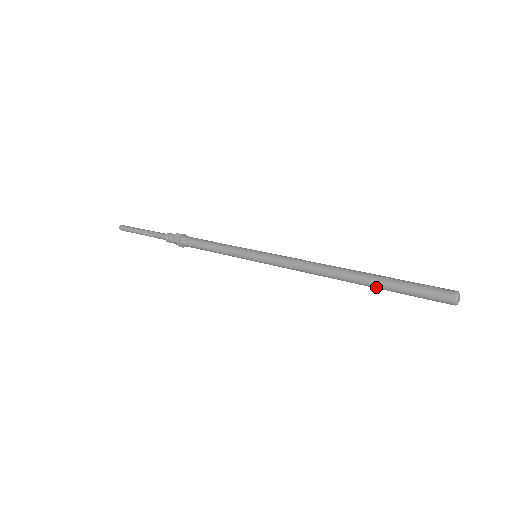
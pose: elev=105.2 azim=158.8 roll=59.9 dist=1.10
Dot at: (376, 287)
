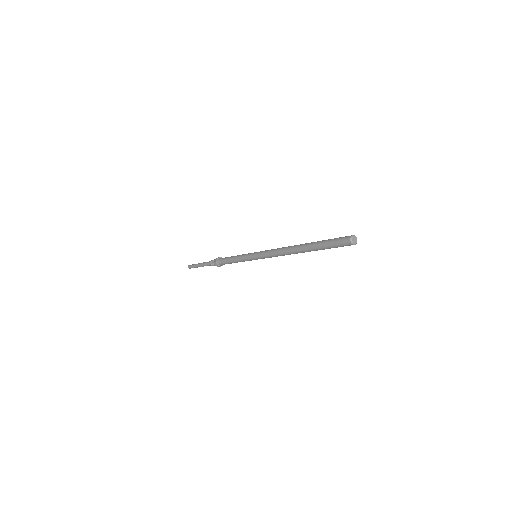
Dot at: (317, 250)
